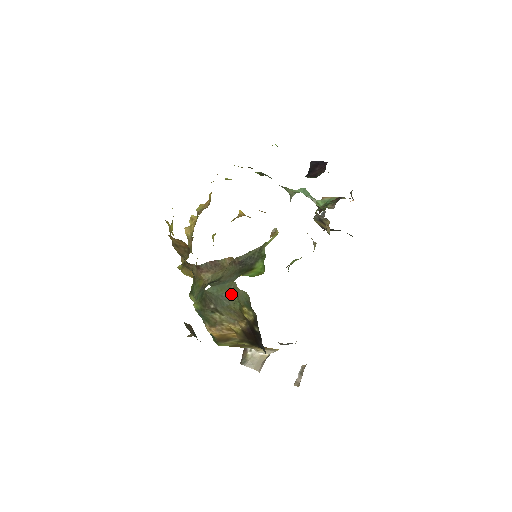
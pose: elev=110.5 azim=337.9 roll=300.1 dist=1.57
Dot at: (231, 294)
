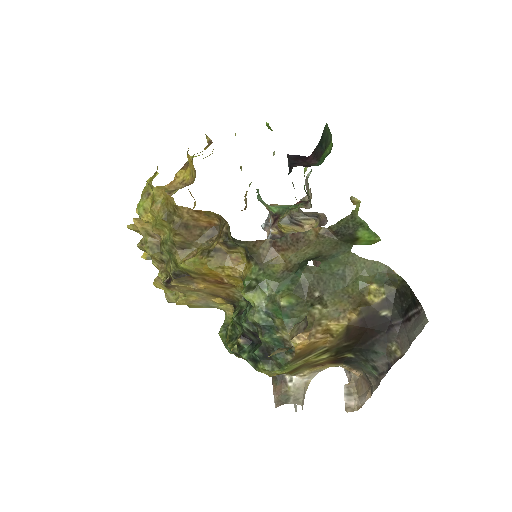
Dot at: (352, 269)
